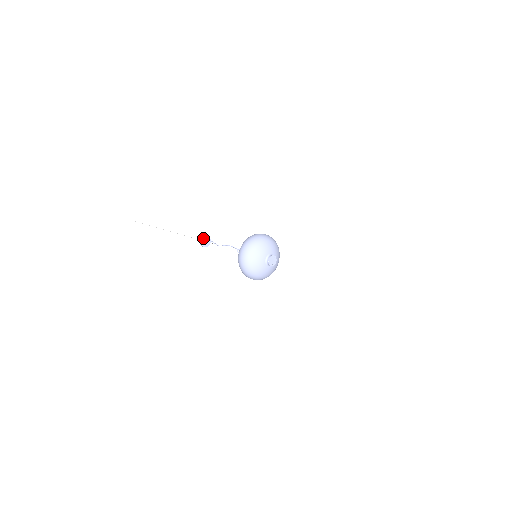
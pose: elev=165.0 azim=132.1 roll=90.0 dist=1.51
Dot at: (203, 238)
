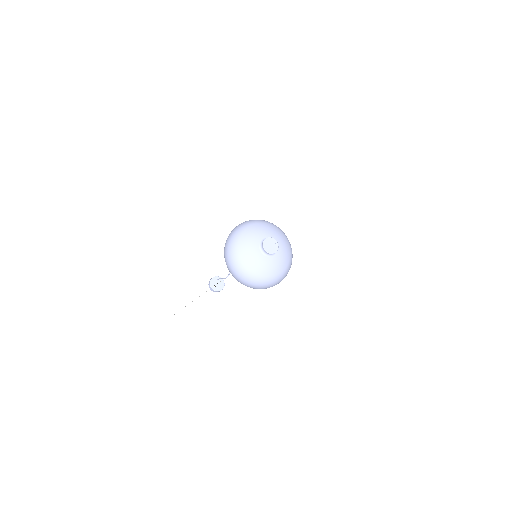
Dot at: (212, 278)
